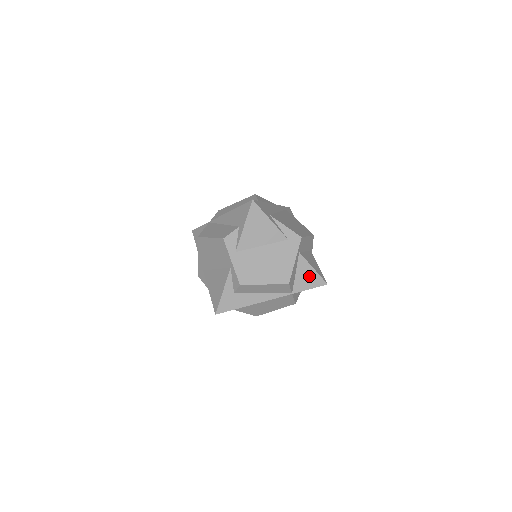
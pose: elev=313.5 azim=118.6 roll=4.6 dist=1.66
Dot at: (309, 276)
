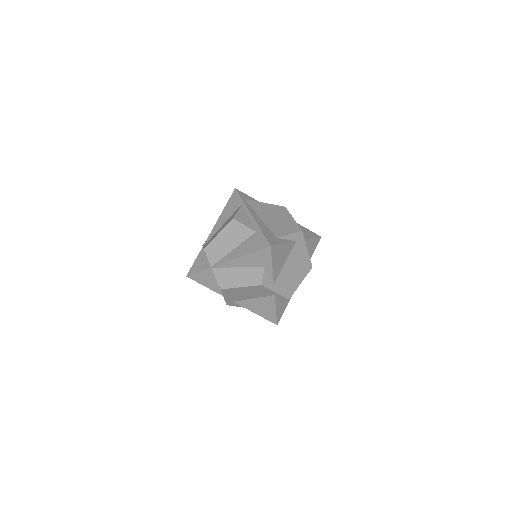
Dot at: (312, 245)
